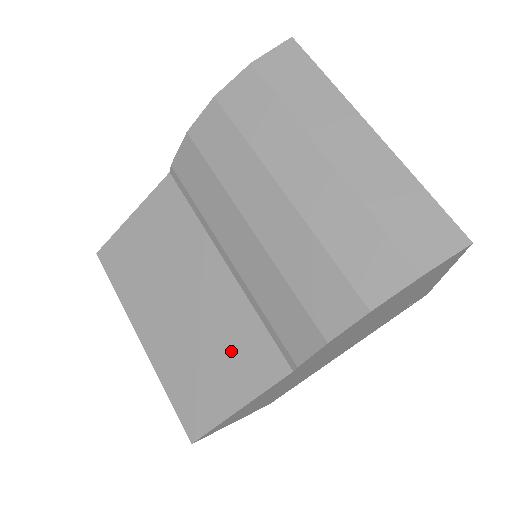
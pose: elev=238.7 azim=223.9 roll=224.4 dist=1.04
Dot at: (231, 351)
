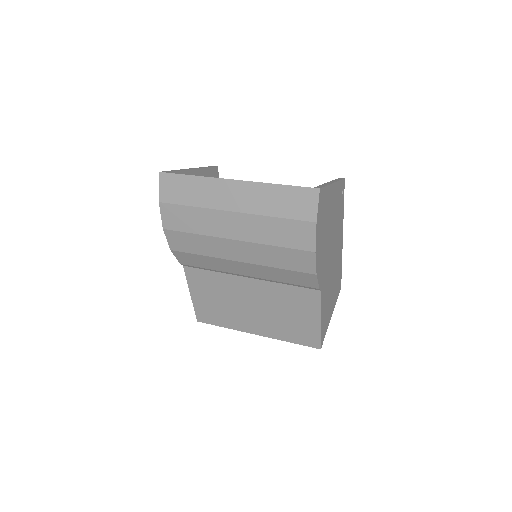
Dot at: (291, 305)
